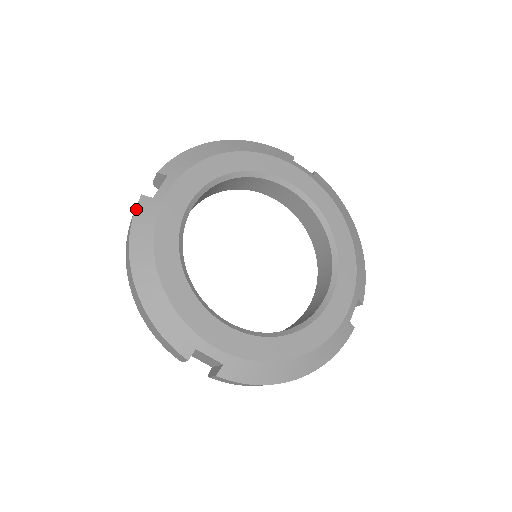
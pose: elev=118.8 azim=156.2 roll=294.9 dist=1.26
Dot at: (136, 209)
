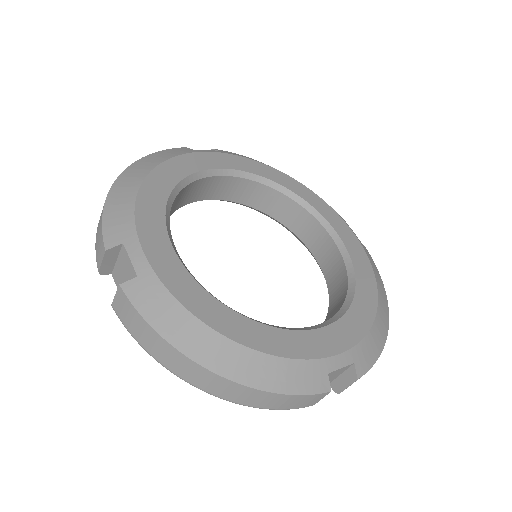
Dot at: (173, 148)
